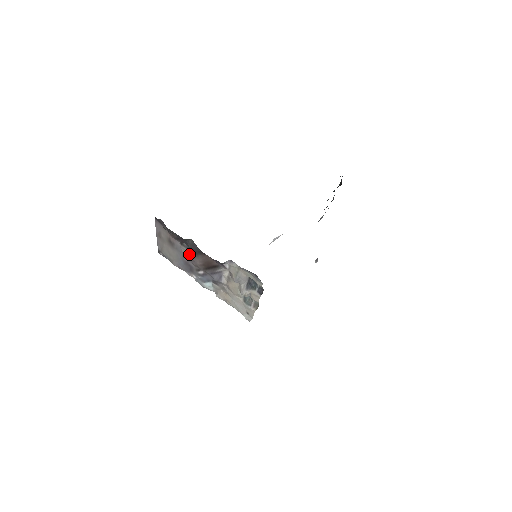
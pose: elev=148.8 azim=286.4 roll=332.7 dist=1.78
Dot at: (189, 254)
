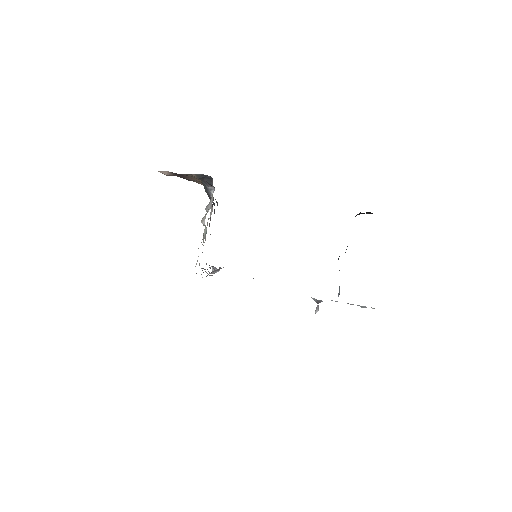
Dot at: occluded
